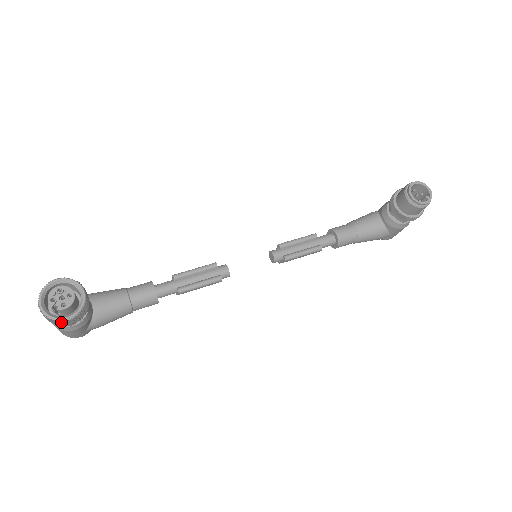
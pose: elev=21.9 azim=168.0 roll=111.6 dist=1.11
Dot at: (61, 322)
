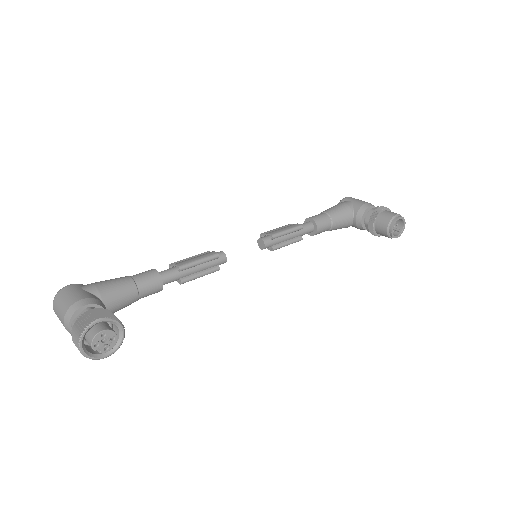
Dot at: (98, 357)
